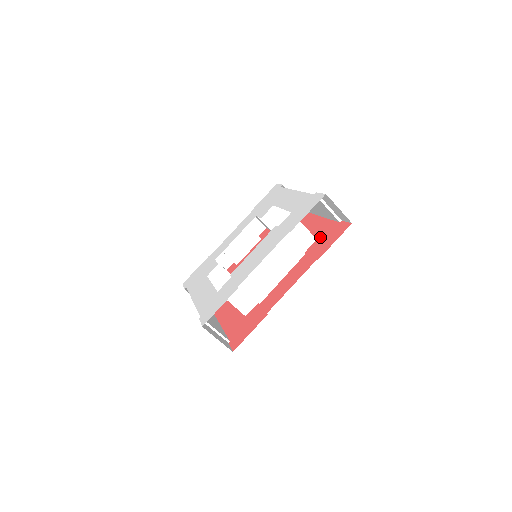
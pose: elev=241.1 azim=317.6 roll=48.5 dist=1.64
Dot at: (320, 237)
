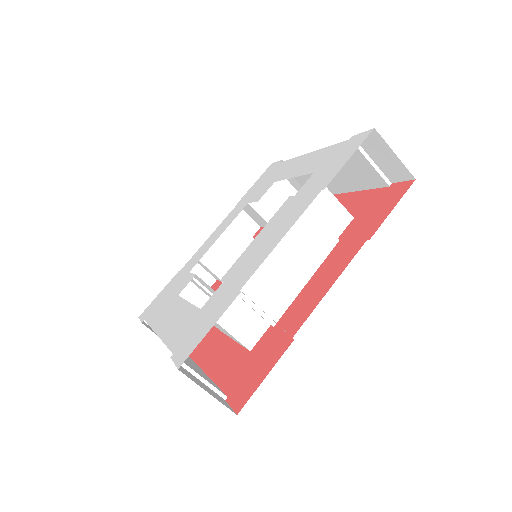
Dot at: (359, 213)
